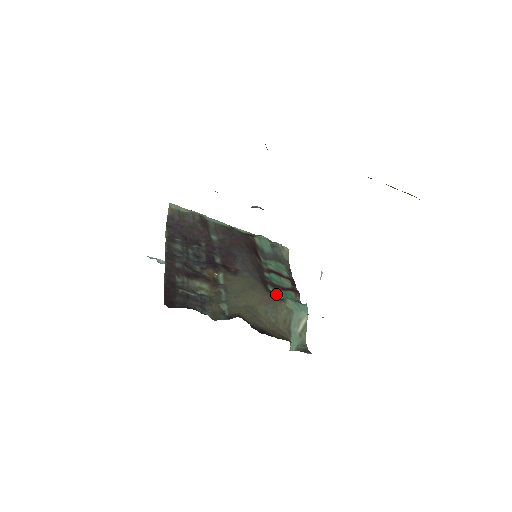
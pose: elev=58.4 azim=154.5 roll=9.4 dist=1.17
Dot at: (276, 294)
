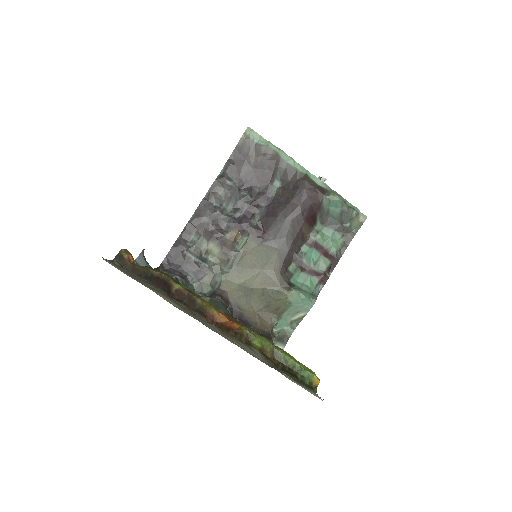
Dot at: (293, 277)
